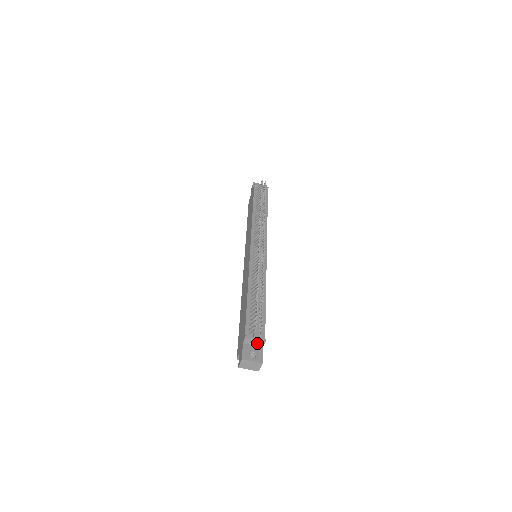
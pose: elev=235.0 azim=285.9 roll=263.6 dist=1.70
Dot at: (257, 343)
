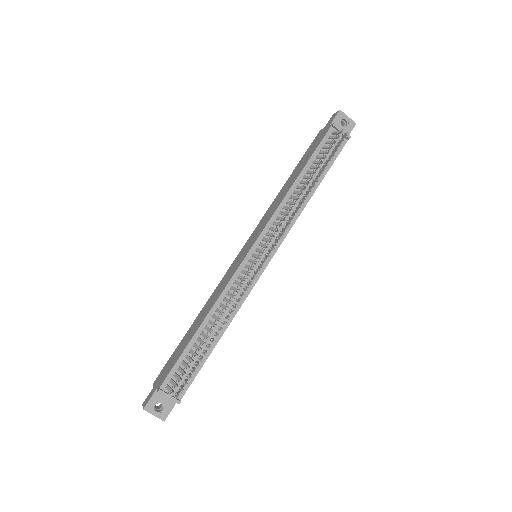
Dot at: (171, 398)
